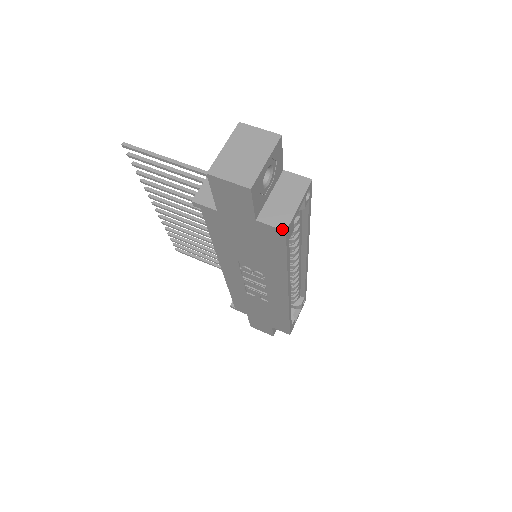
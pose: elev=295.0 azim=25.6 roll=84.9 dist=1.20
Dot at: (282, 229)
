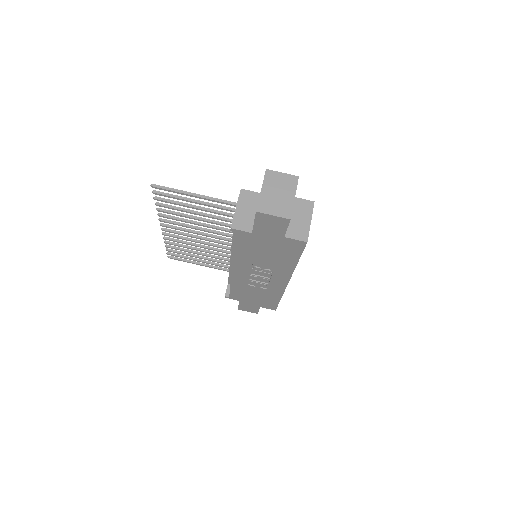
Dot at: (304, 241)
